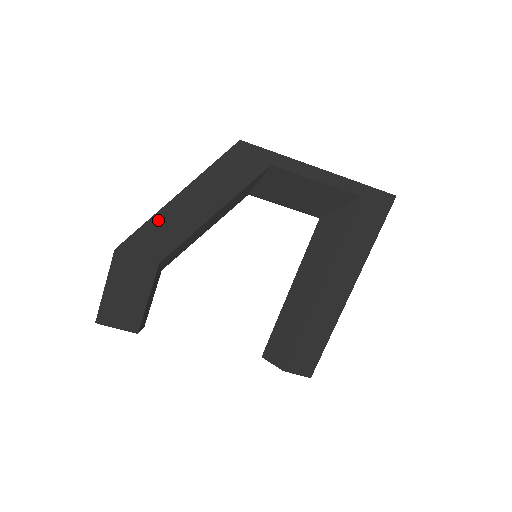
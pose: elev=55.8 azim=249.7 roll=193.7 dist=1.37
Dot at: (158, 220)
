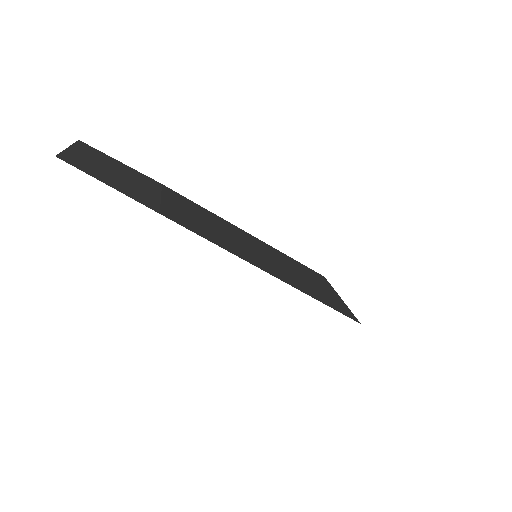
Dot at: (230, 252)
